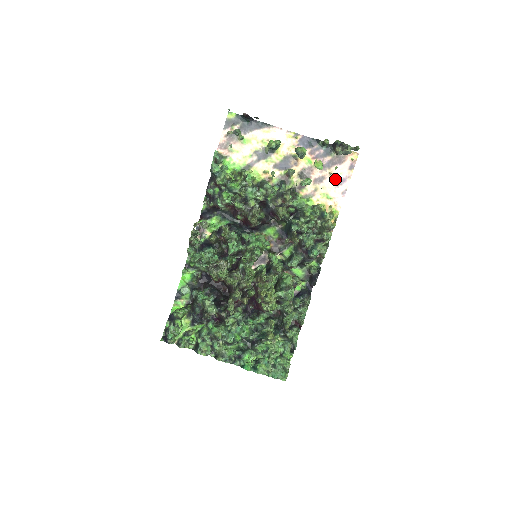
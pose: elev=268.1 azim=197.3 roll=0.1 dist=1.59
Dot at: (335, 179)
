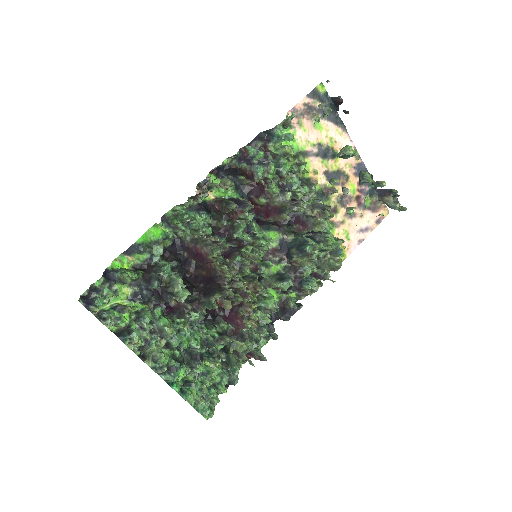
Dot at: (362, 223)
